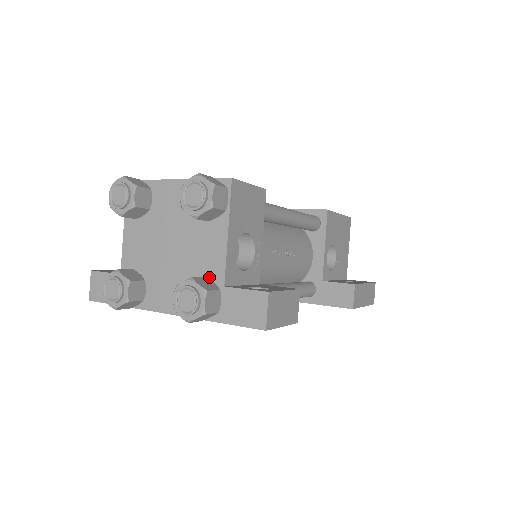
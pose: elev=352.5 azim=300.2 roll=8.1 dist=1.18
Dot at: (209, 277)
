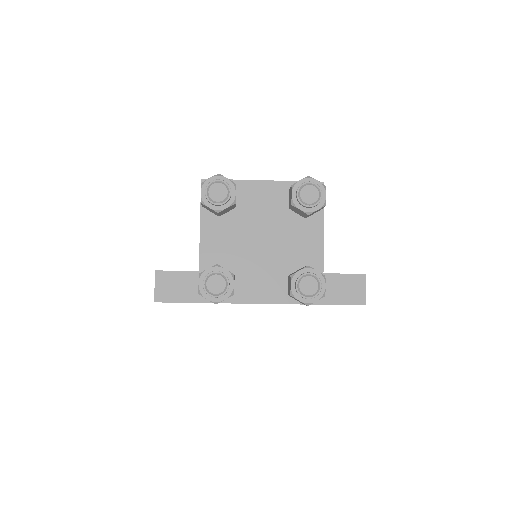
Dot at: occluded
